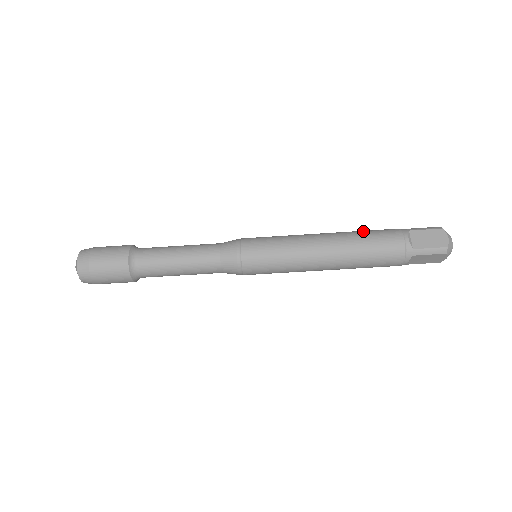
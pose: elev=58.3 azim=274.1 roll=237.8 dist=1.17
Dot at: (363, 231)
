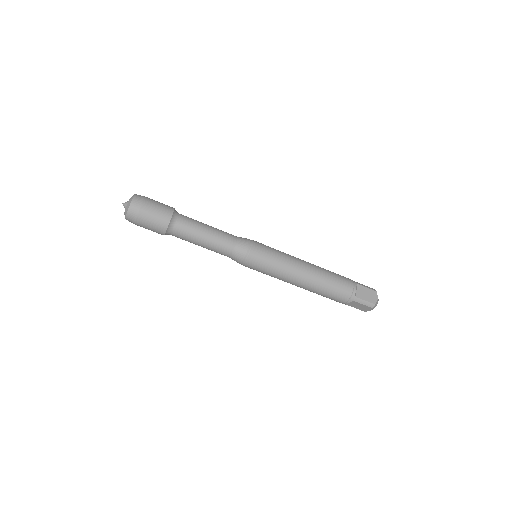
Dot at: occluded
